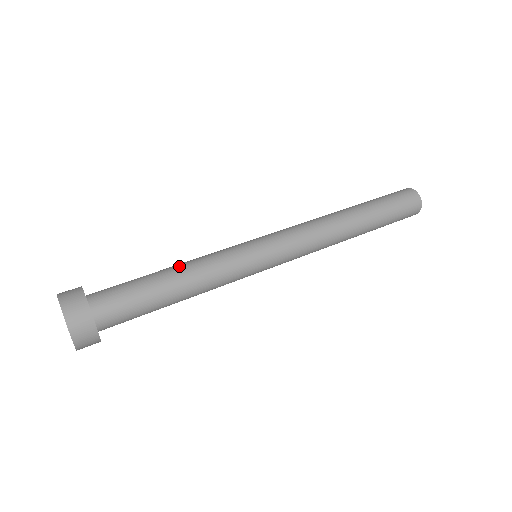
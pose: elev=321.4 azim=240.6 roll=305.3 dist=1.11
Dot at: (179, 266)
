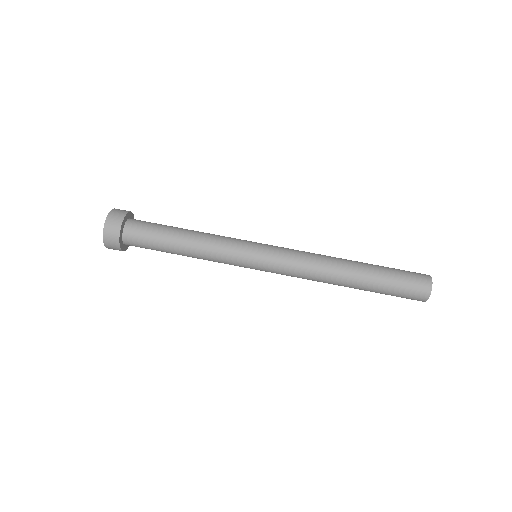
Dot at: (190, 250)
